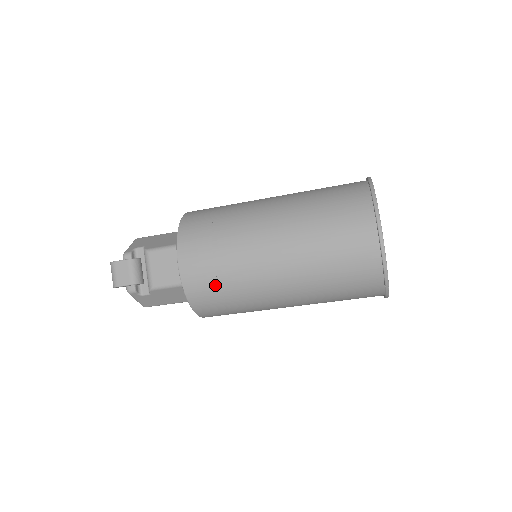
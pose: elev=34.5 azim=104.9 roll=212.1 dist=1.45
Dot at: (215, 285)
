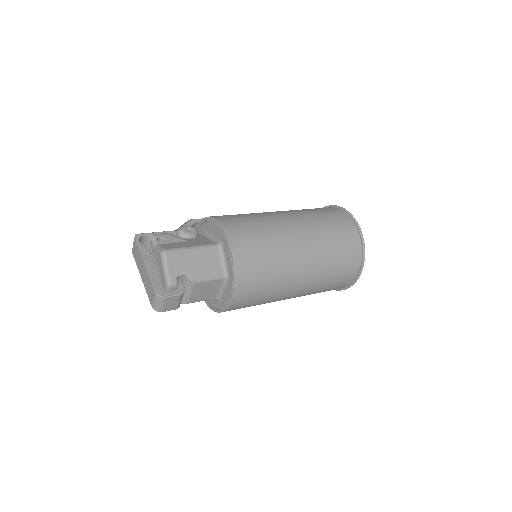
Dot at: occluded
